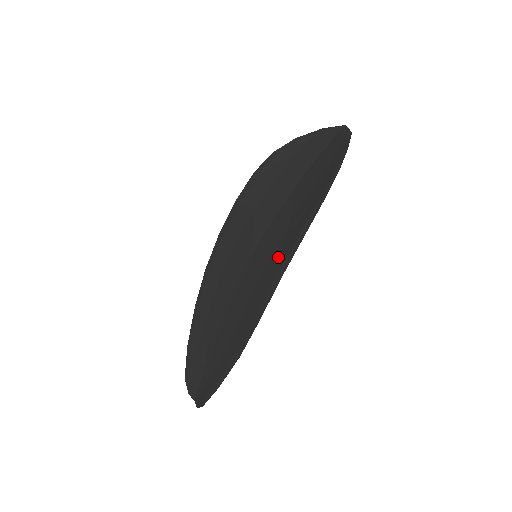
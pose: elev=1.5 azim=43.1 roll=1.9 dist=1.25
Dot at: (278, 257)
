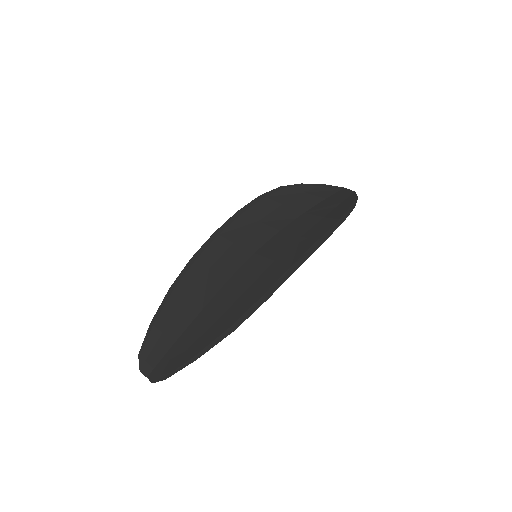
Dot at: (291, 255)
